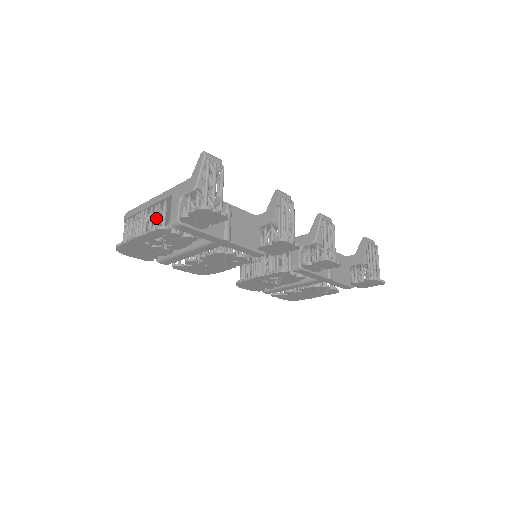
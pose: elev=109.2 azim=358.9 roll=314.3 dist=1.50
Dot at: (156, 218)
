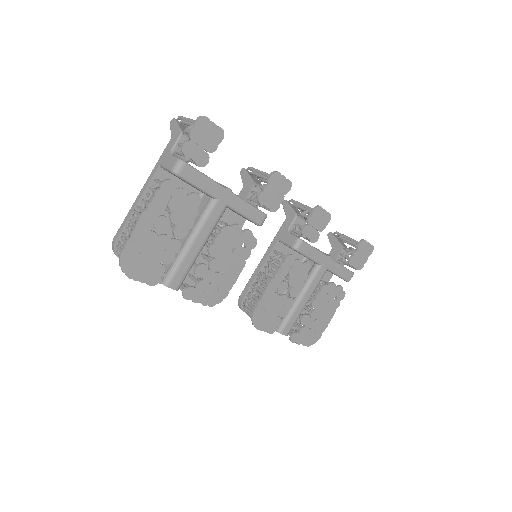
Dot at: (154, 191)
